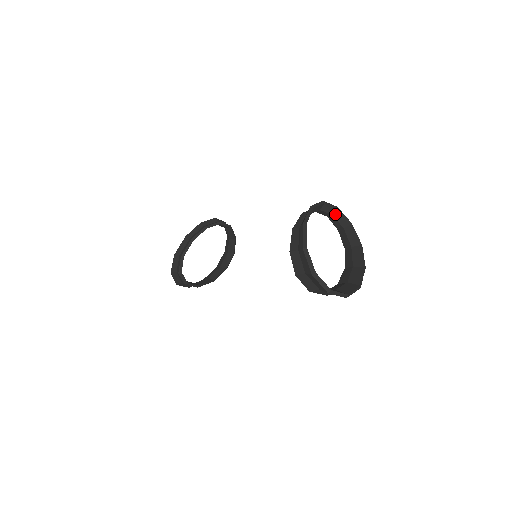
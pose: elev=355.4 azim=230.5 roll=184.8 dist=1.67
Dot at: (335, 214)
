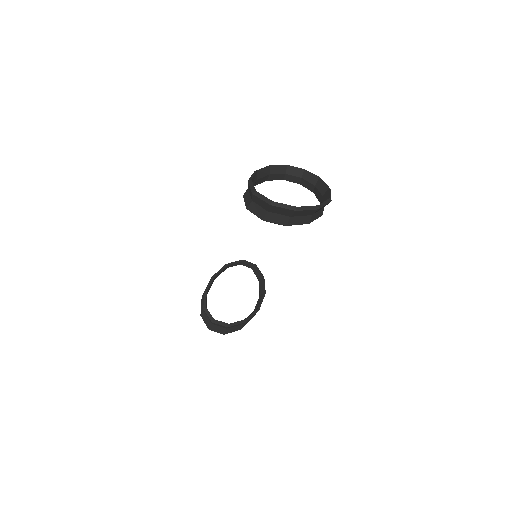
Dot at: (303, 176)
